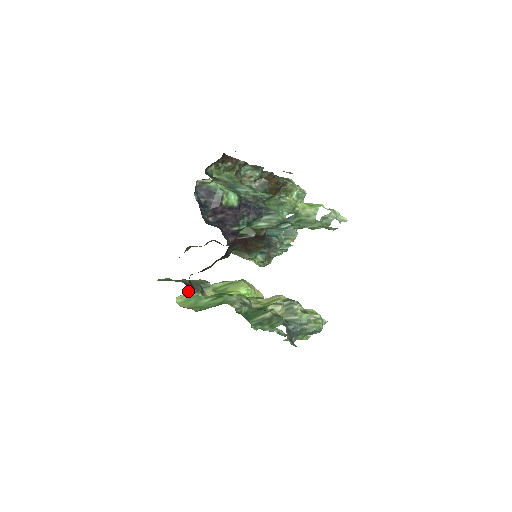
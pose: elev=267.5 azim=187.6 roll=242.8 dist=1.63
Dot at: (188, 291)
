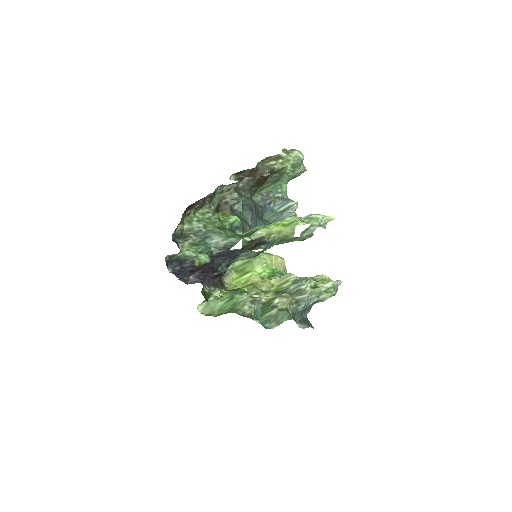
Dot at: (205, 300)
